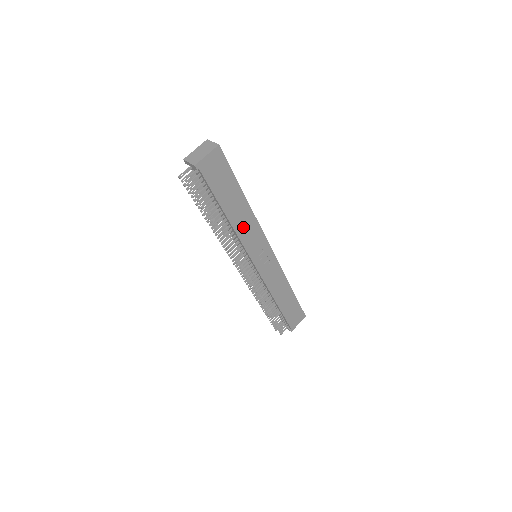
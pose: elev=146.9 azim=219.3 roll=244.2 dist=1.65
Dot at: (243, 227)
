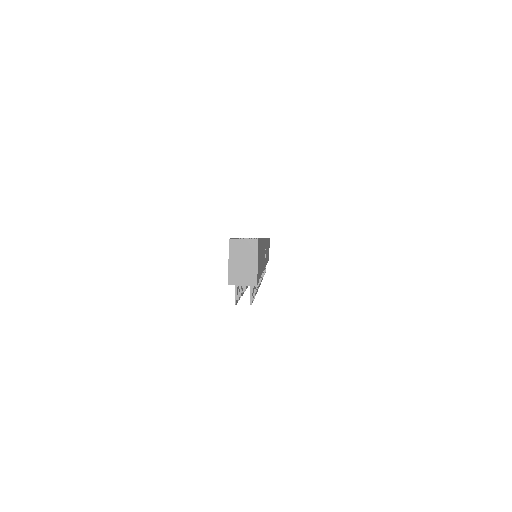
Dot at: (263, 259)
